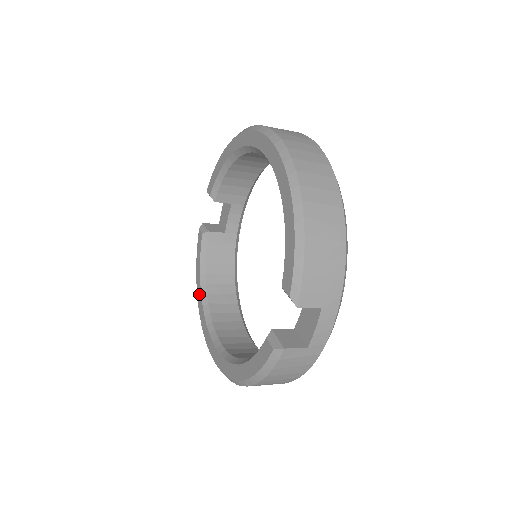
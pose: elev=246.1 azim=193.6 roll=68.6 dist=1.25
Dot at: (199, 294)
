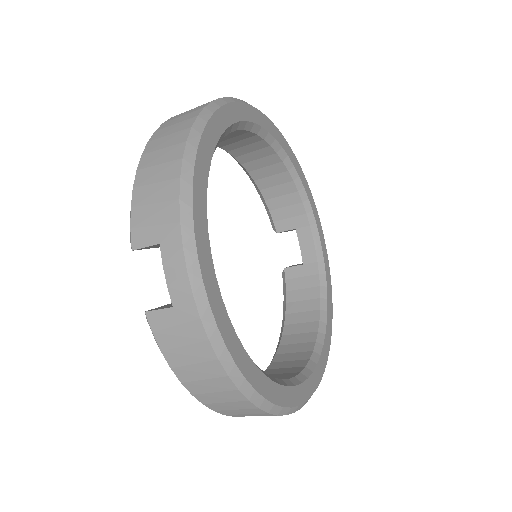
Dot at: occluded
